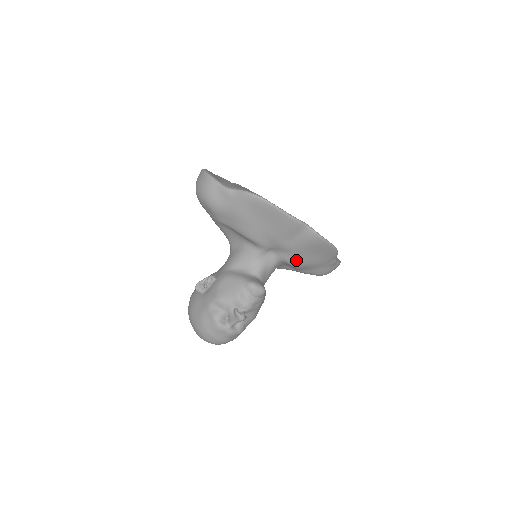
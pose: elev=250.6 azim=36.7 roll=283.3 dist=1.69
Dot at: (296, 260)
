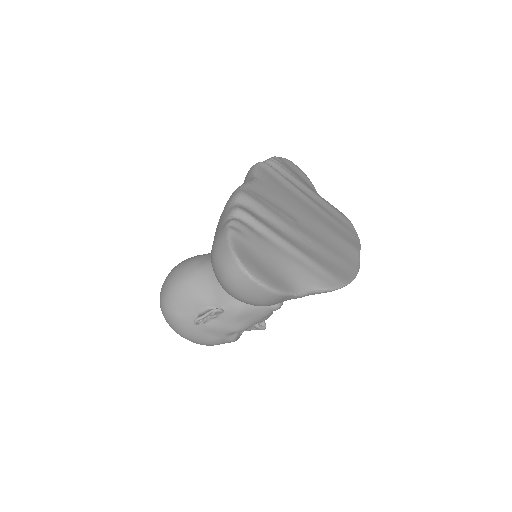
Dot at: occluded
